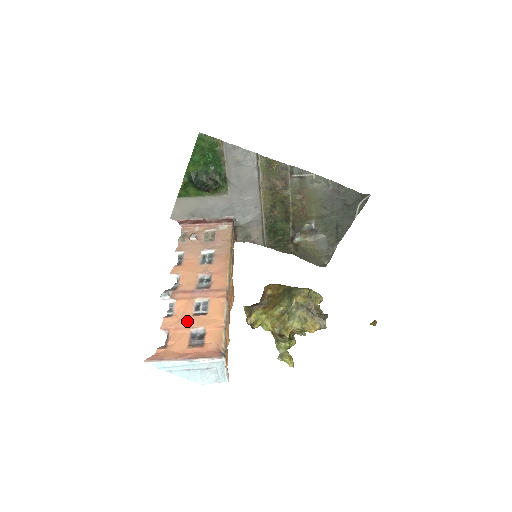
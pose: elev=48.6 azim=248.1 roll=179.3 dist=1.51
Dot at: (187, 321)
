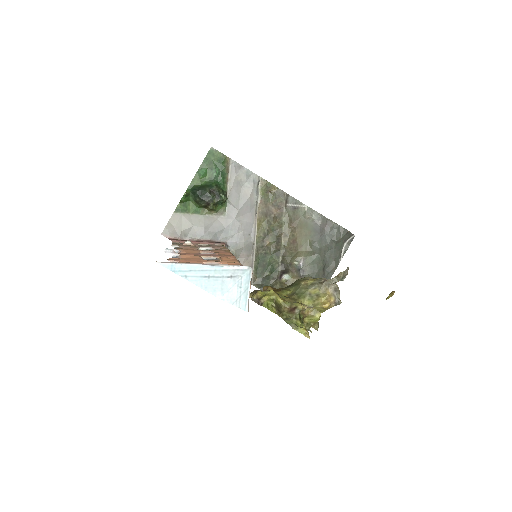
Dot at: (198, 260)
